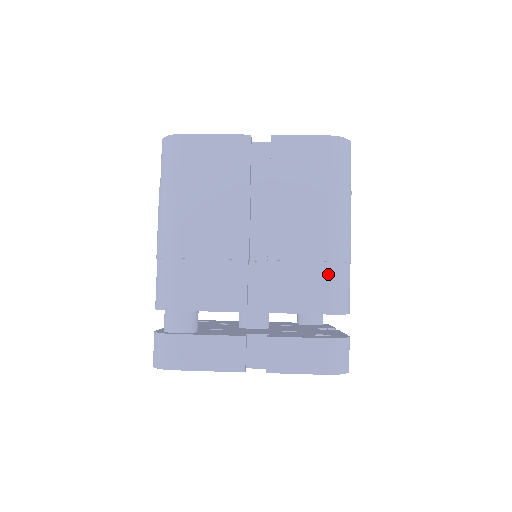
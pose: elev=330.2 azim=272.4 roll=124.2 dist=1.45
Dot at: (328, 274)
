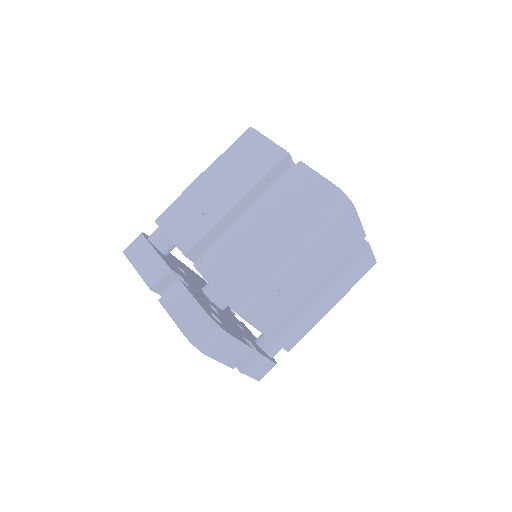
Dot at: (246, 272)
